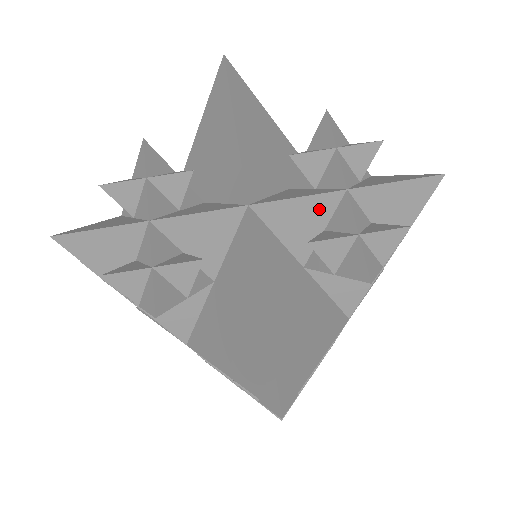
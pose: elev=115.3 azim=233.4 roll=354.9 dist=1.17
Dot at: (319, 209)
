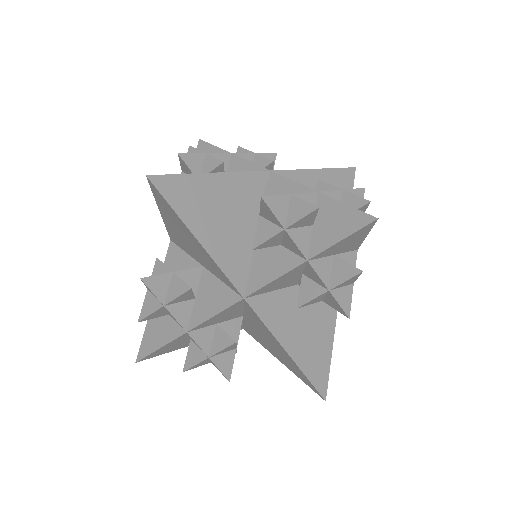
Dot at: occluded
